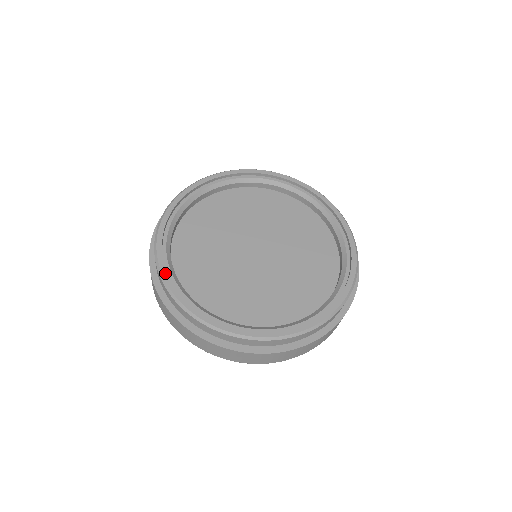
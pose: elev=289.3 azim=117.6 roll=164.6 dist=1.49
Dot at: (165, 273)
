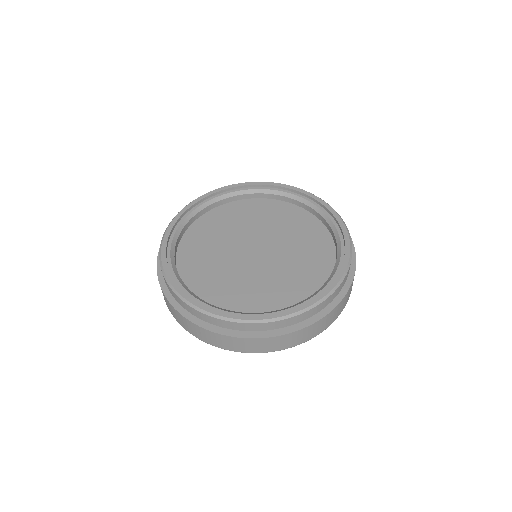
Dot at: (198, 304)
